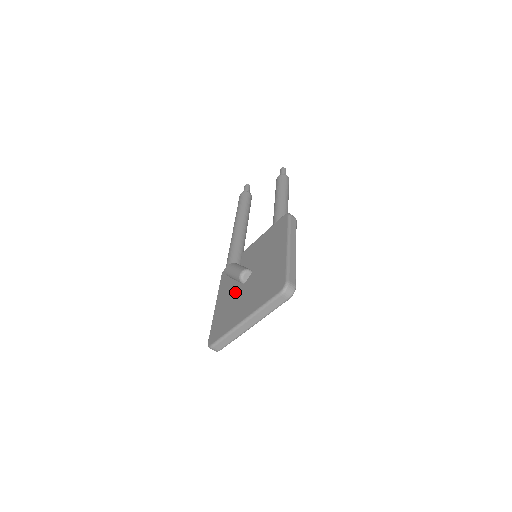
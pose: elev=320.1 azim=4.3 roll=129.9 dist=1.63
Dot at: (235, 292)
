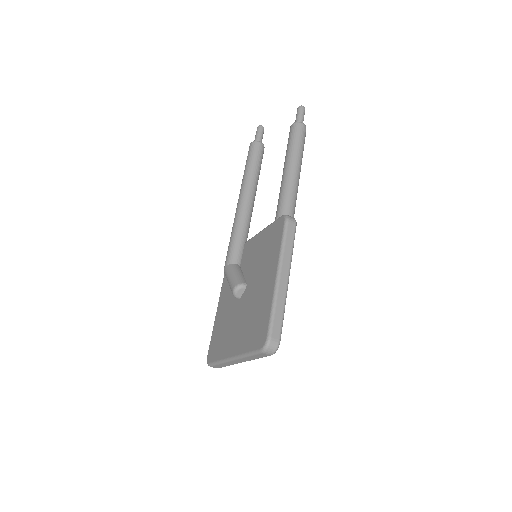
Dot at: (231, 305)
